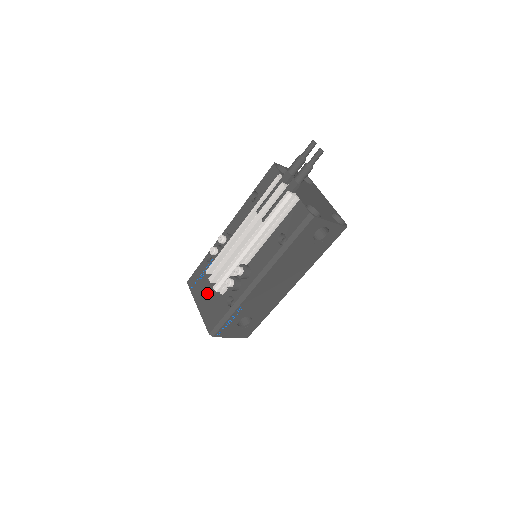
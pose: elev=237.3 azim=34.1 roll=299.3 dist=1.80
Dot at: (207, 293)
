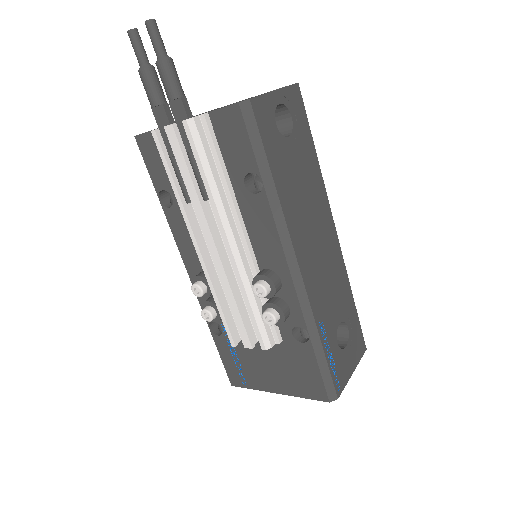
Dot at: (265, 365)
